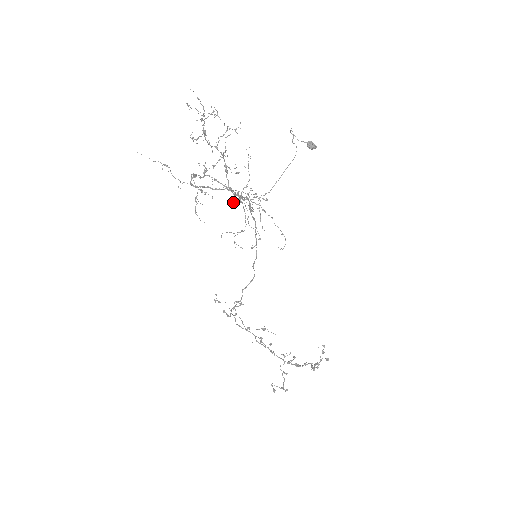
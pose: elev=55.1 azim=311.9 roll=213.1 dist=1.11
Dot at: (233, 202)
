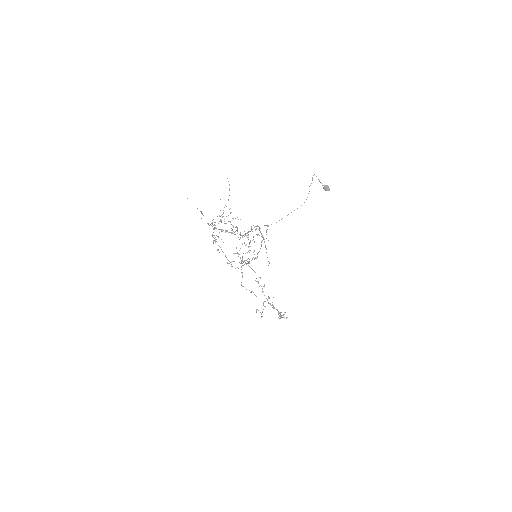
Dot at: occluded
